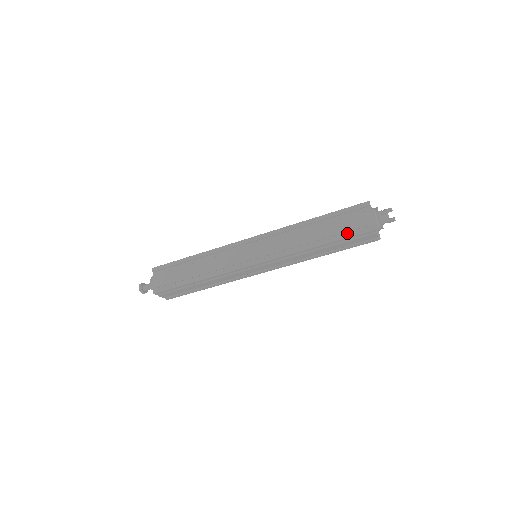
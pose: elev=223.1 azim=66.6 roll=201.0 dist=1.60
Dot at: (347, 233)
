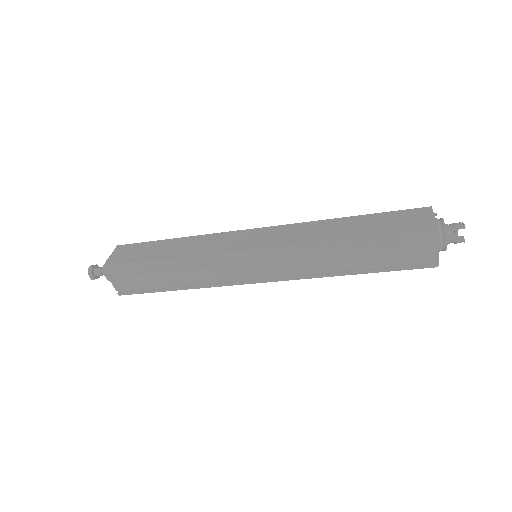
Dot at: (395, 265)
